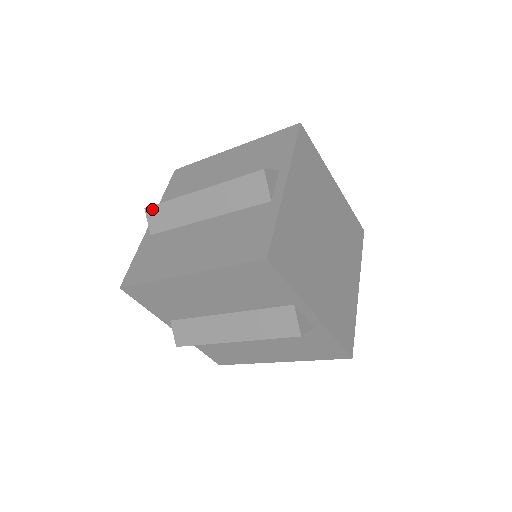
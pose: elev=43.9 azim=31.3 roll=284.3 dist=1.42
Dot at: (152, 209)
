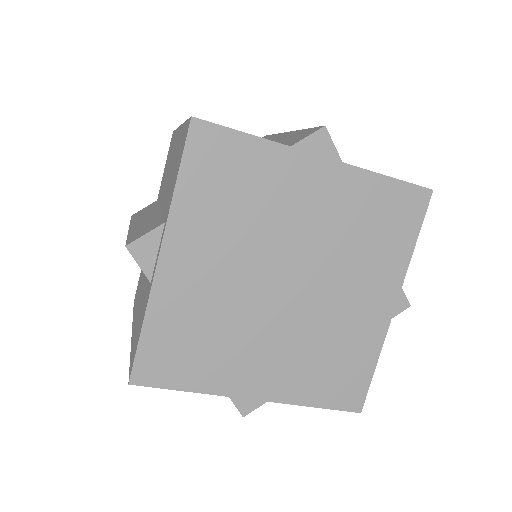
Dot at: occluded
